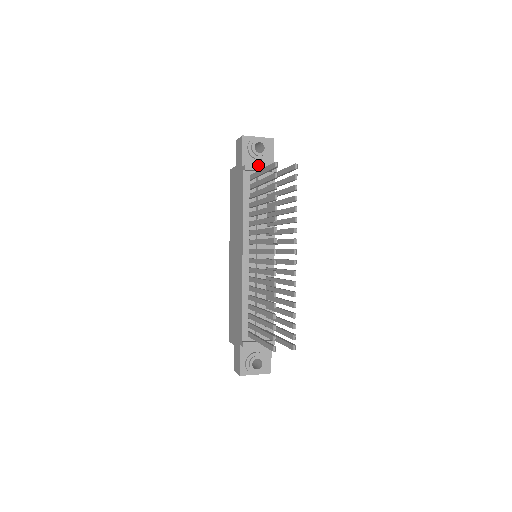
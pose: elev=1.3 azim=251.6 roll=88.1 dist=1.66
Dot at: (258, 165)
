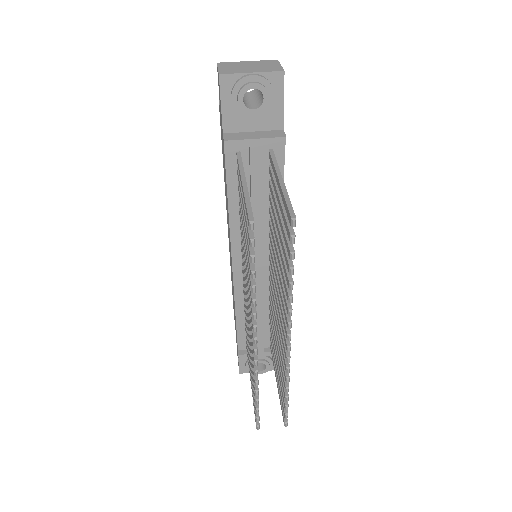
Dot at: (253, 126)
